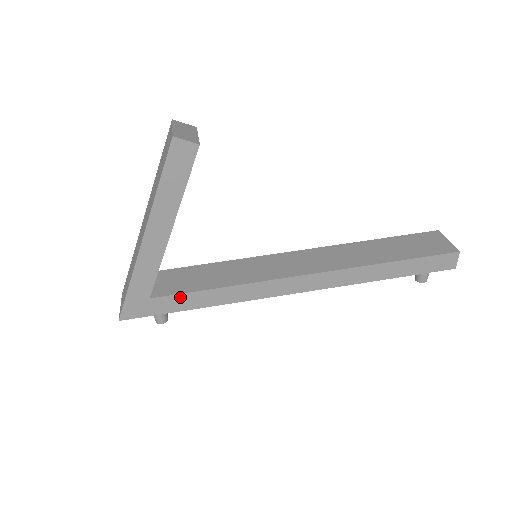
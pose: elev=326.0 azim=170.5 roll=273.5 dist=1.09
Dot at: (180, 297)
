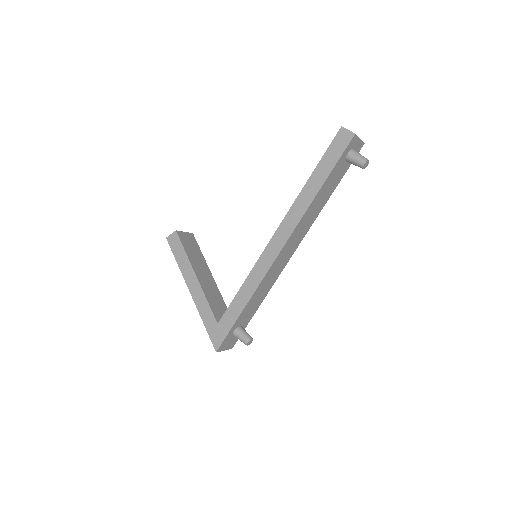
Dot at: (230, 310)
